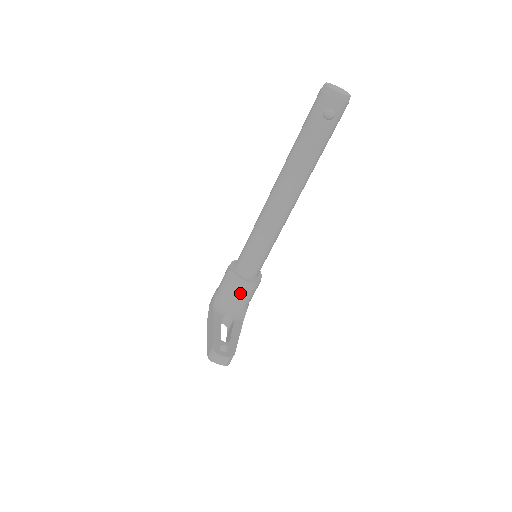
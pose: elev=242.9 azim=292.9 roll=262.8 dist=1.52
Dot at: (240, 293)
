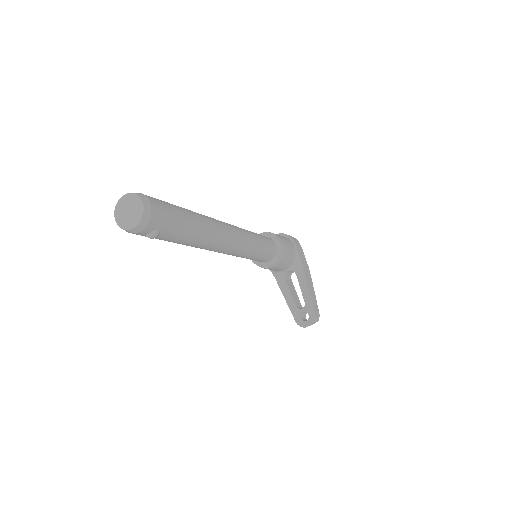
Dot at: (278, 267)
